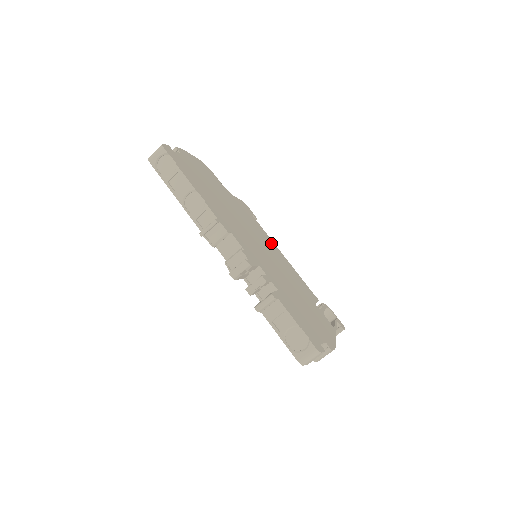
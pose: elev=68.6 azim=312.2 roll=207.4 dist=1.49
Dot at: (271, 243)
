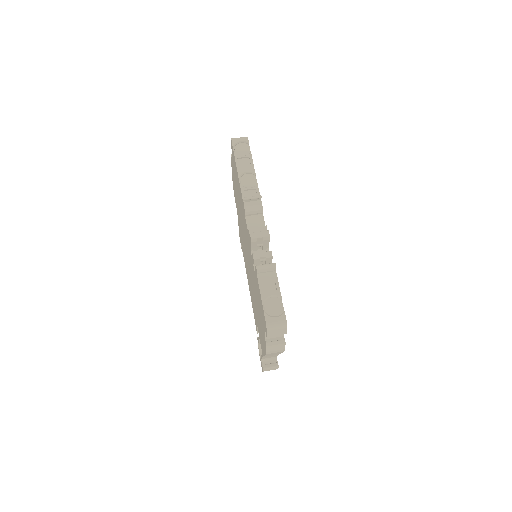
Dot at: occluded
